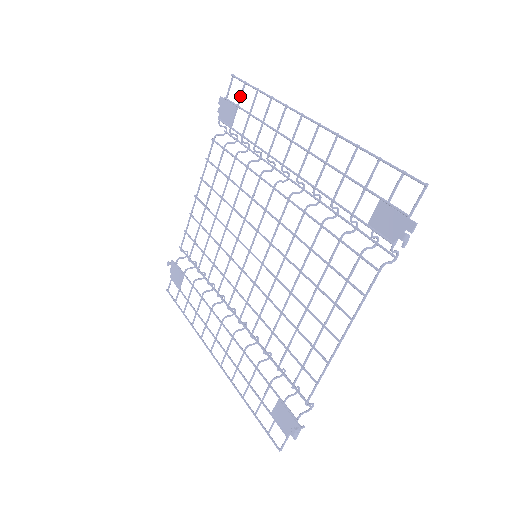
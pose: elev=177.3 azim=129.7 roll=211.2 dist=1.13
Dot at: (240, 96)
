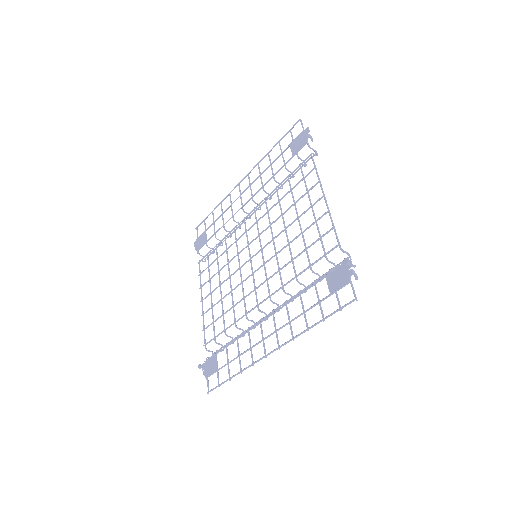
Dot at: (205, 227)
